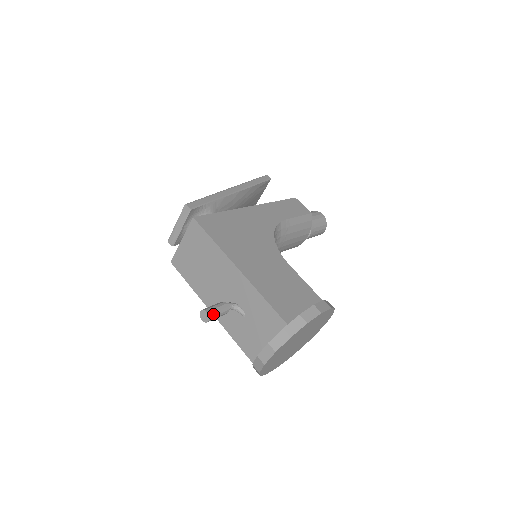
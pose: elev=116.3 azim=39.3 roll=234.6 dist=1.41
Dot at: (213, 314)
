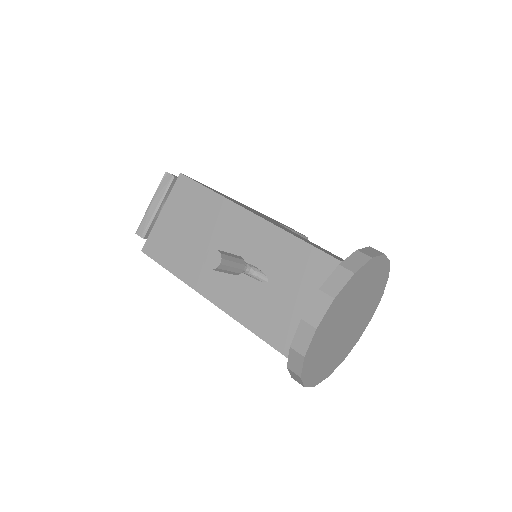
Dot at: (226, 257)
